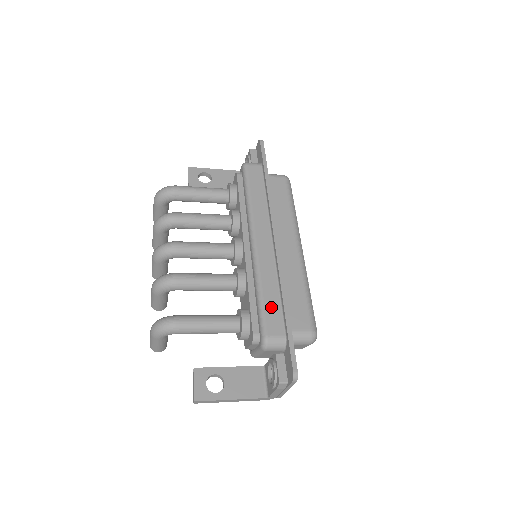
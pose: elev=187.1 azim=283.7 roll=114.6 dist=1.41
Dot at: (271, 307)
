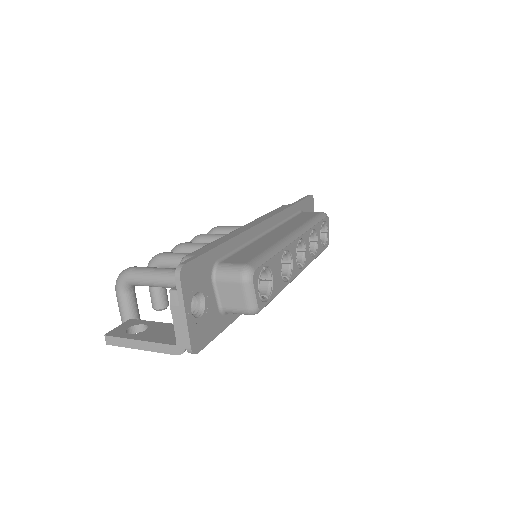
Dot at: occluded
